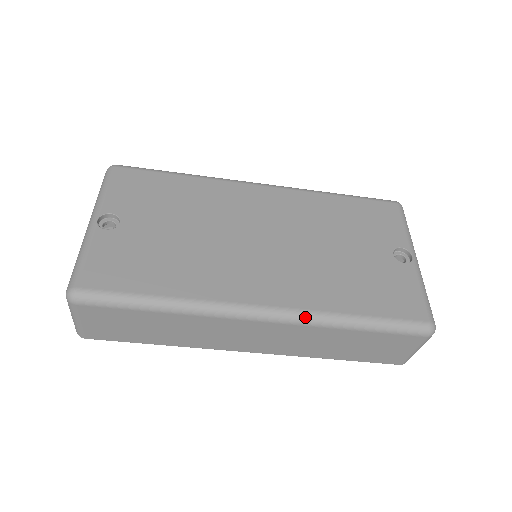
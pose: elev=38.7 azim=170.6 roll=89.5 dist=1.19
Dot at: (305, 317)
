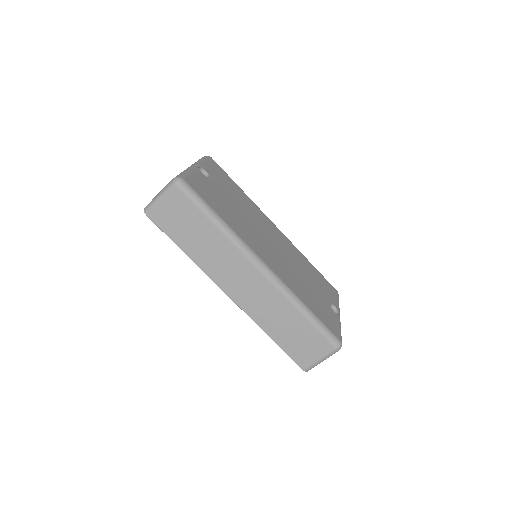
Dot at: (284, 287)
